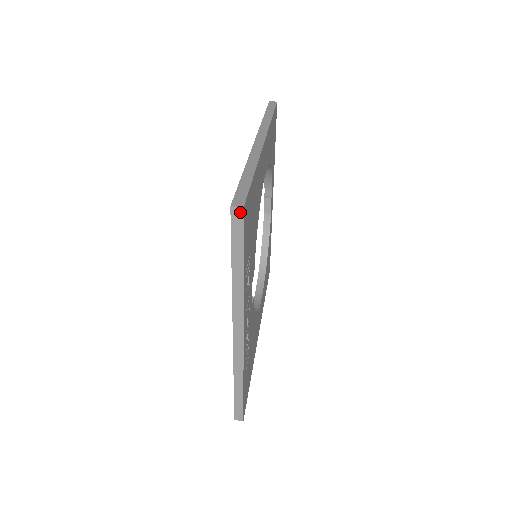
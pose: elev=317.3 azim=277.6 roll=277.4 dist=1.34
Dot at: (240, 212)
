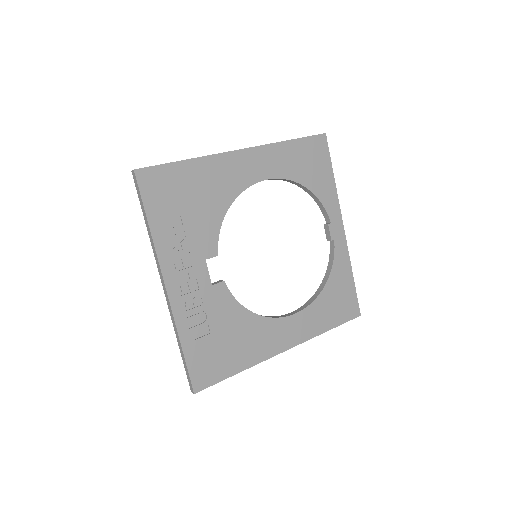
Dot at: (134, 174)
